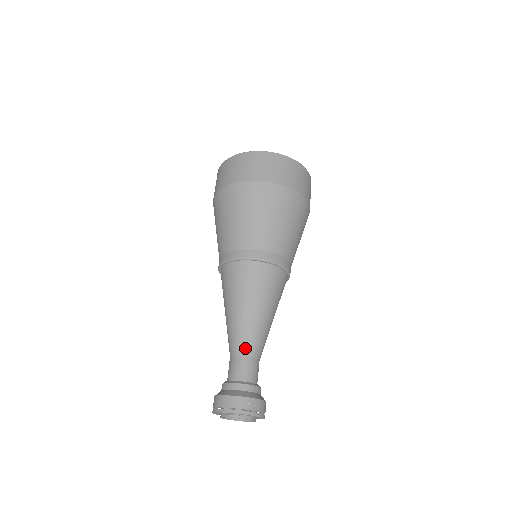
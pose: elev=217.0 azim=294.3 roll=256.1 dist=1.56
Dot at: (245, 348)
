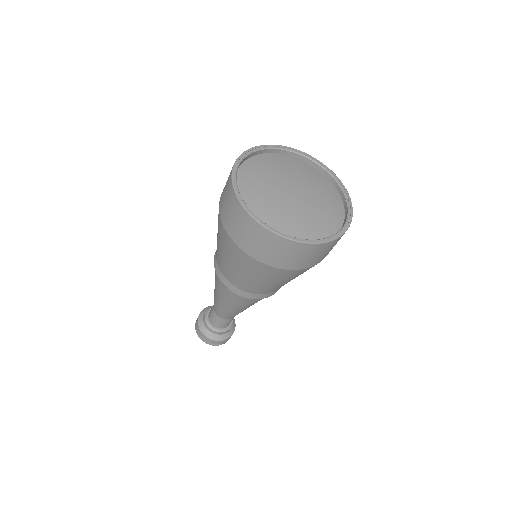
Dot at: (222, 316)
